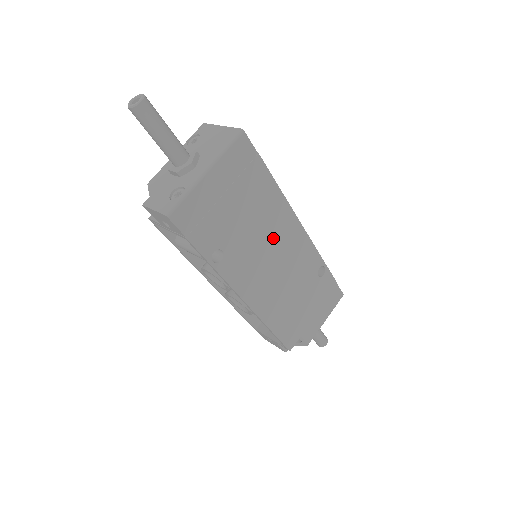
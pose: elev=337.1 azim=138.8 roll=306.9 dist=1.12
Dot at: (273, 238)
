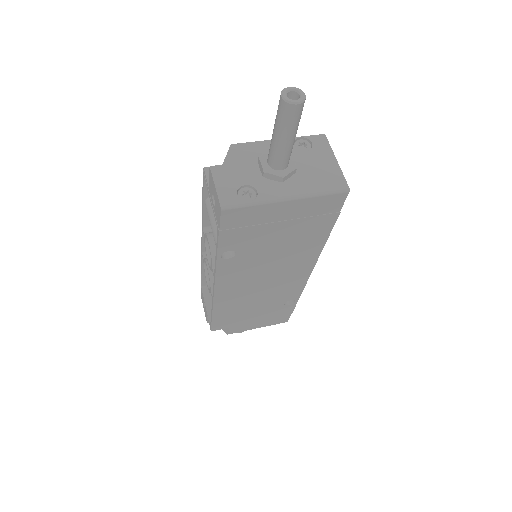
Dot at: (282, 267)
